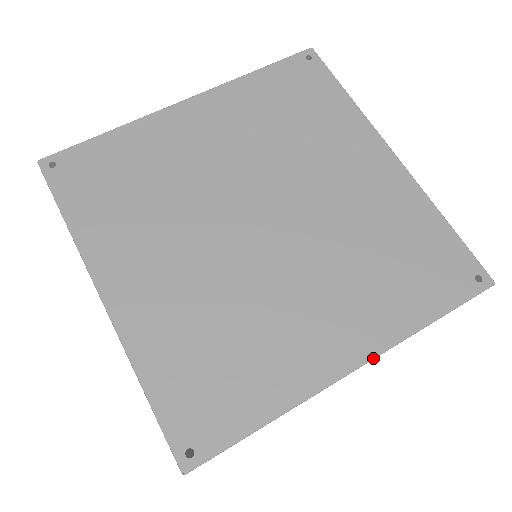
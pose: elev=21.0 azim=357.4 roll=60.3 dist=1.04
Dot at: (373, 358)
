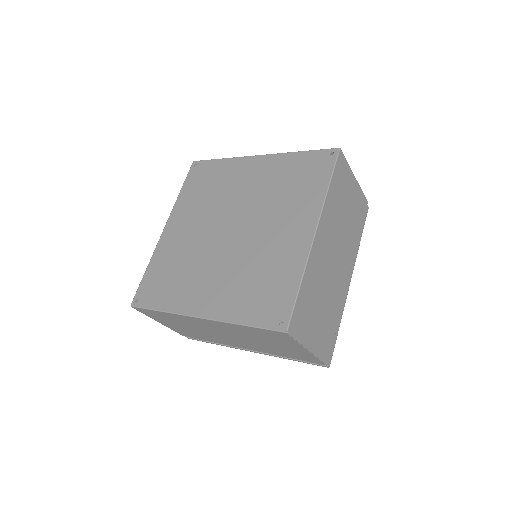
Dot at: (208, 319)
